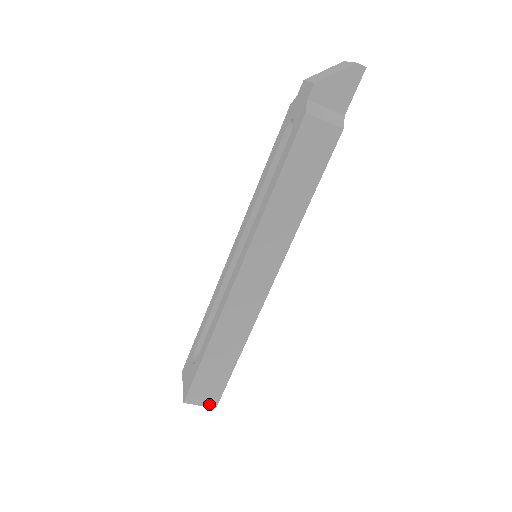
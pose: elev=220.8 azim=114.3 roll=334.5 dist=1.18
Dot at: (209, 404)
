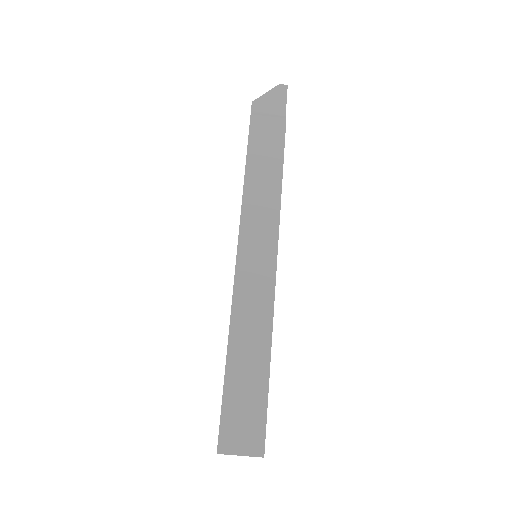
Dot at: (252, 451)
